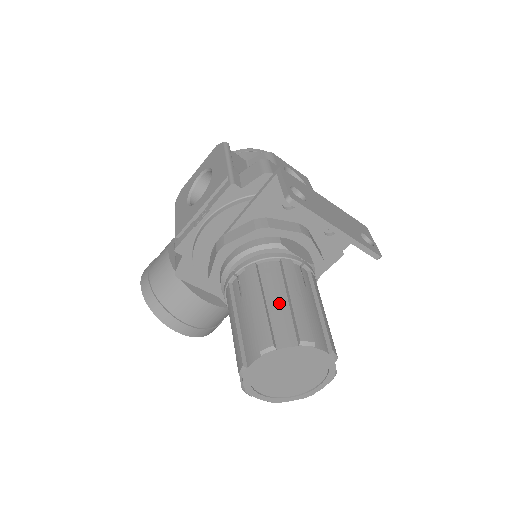
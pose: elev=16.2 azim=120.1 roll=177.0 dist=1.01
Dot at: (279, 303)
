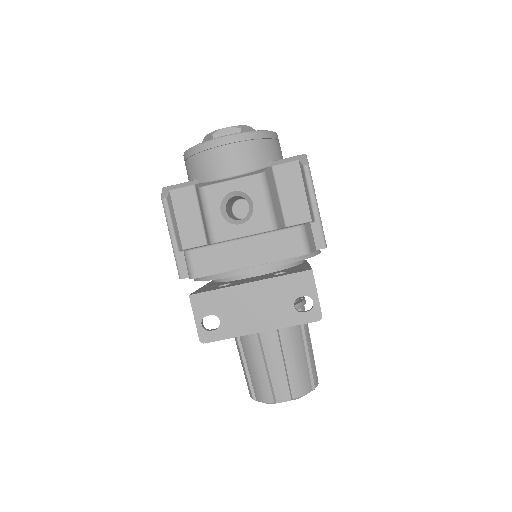
Dot at: (251, 365)
